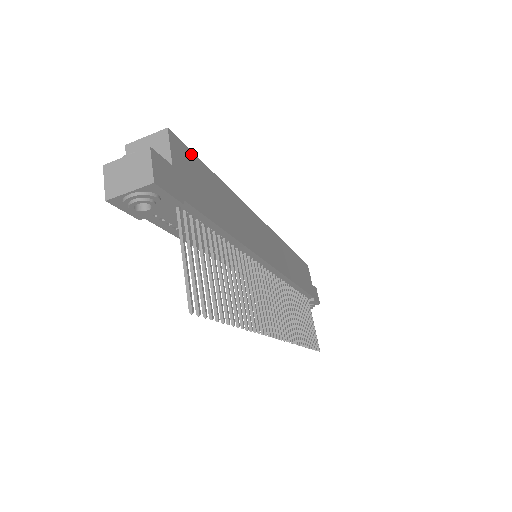
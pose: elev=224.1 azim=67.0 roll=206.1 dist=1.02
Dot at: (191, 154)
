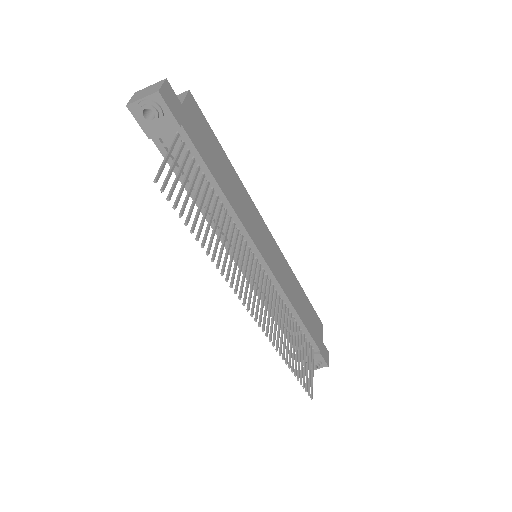
Dot at: (205, 121)
